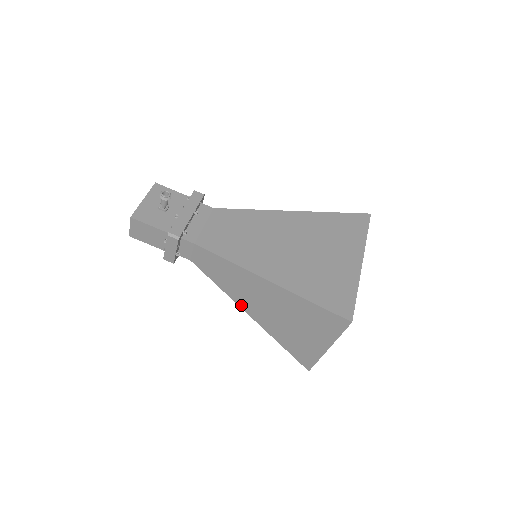
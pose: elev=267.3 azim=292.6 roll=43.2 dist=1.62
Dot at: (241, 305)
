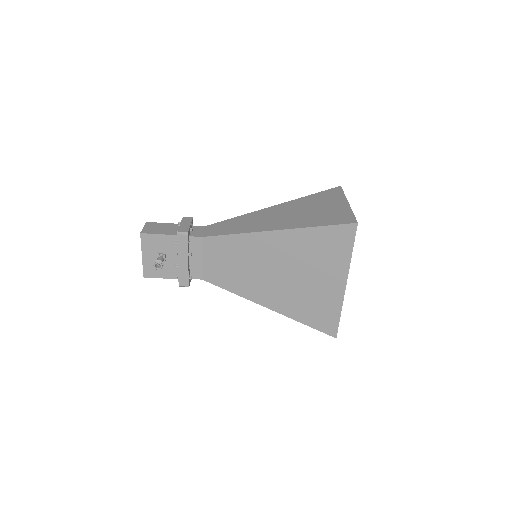
Dot at: occluded
